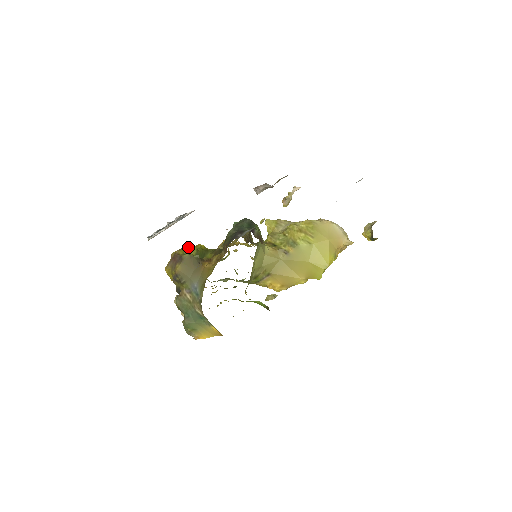
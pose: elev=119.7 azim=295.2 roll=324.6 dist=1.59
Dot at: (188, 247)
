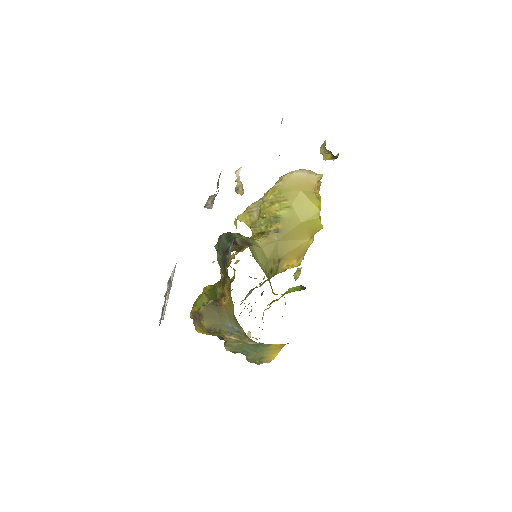
Dot at: (197, 299)
